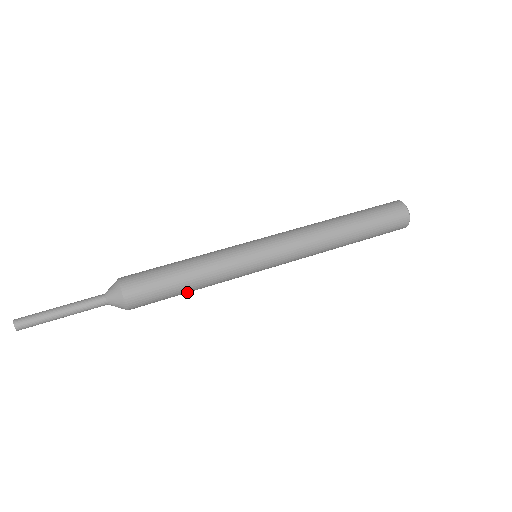
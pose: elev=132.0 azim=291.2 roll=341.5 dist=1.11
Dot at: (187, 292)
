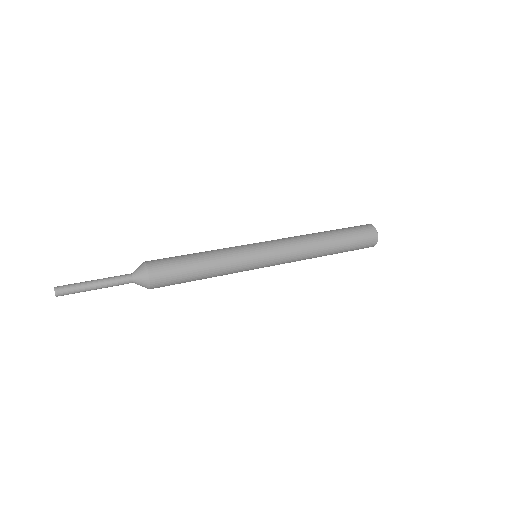
Dot at: (198, 279)
